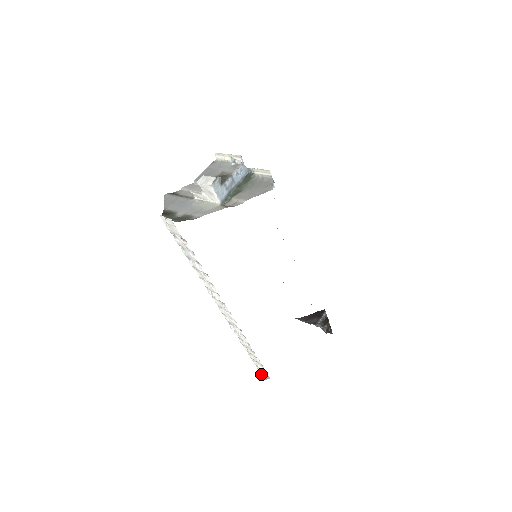
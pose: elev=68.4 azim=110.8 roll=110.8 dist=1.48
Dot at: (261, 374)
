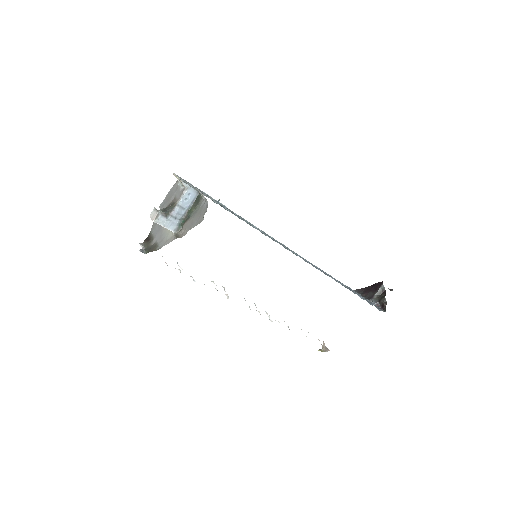
Dot at: (324, 345)
